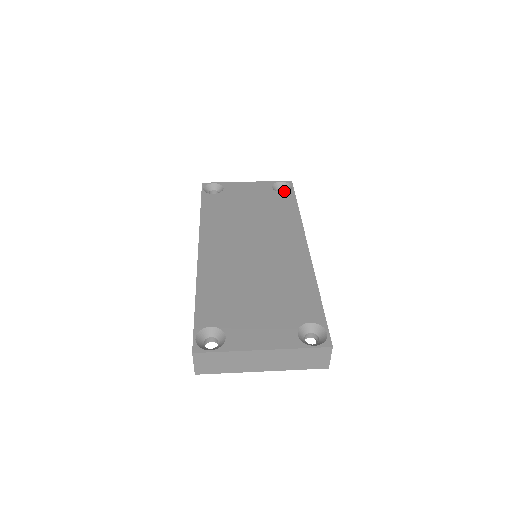
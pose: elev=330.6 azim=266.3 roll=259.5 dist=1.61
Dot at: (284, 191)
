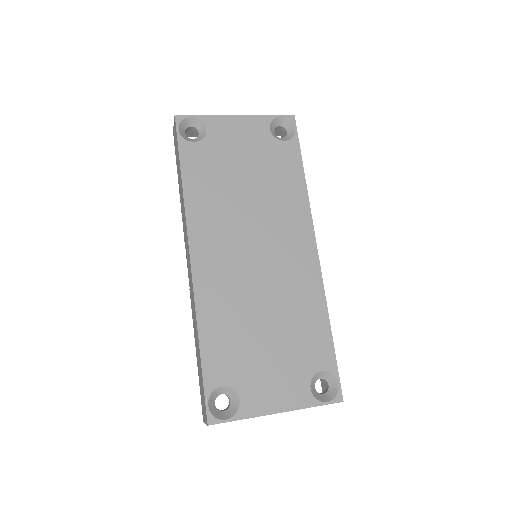
Dot at: (283, 129)
